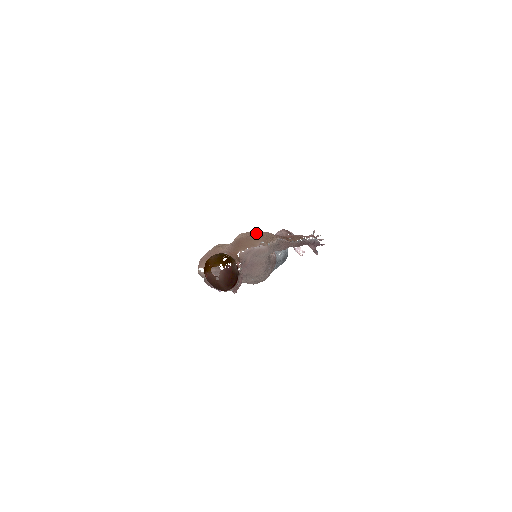
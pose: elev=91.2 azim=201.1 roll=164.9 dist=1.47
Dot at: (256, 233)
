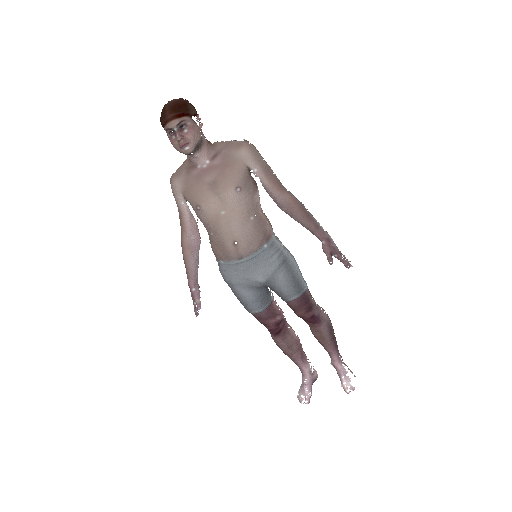
Dot at: occluded
